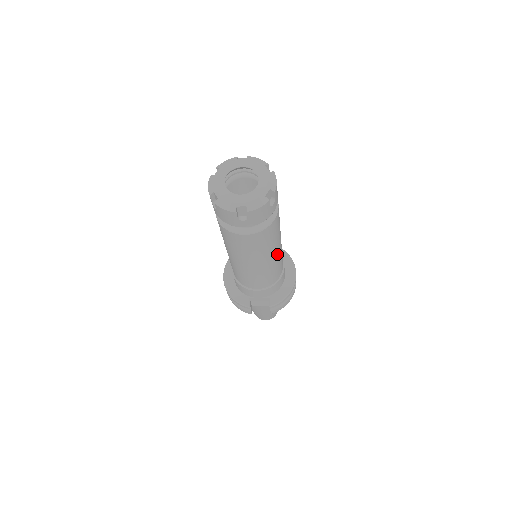
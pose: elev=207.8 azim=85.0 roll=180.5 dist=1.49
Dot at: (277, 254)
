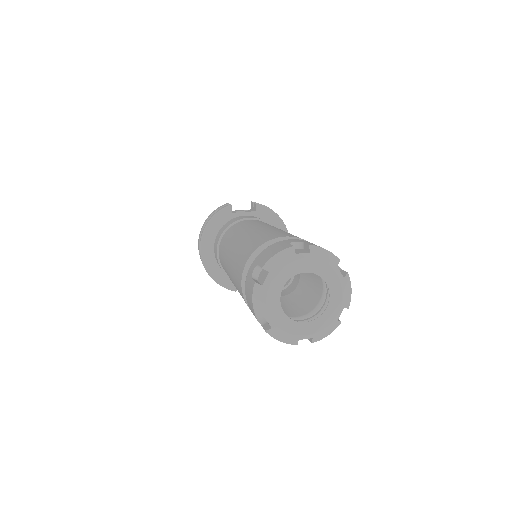
Dot at: occluded
